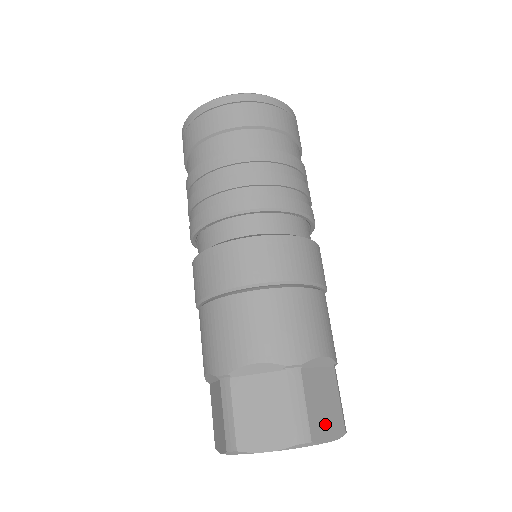
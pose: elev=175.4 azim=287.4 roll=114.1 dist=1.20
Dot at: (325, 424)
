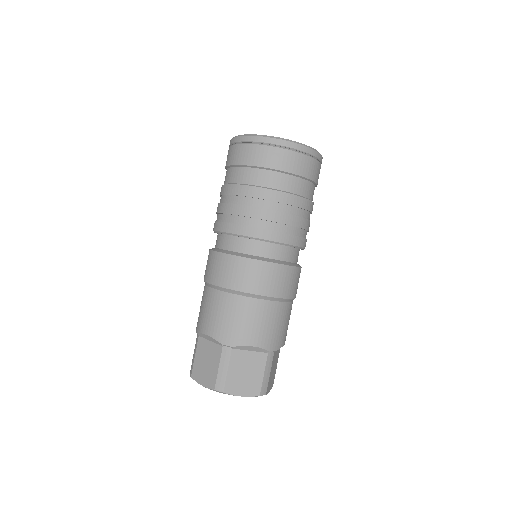
Dot at: (241, 385)
